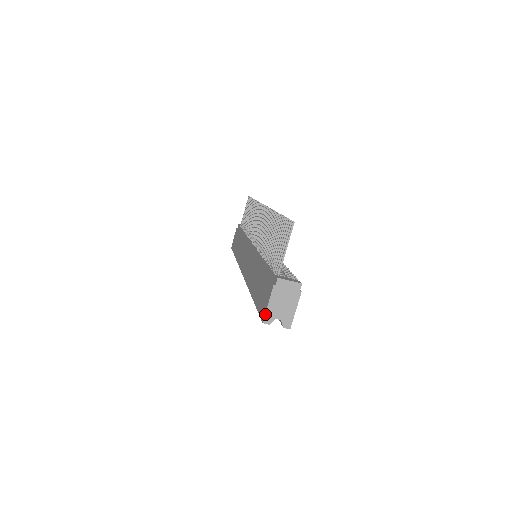
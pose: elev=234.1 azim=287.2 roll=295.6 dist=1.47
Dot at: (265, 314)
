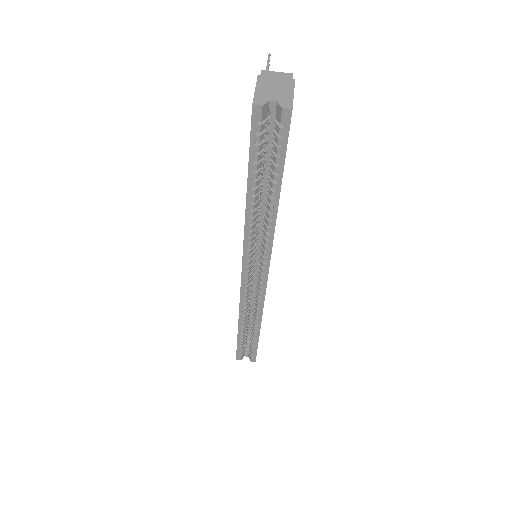
Dot at: occluded
